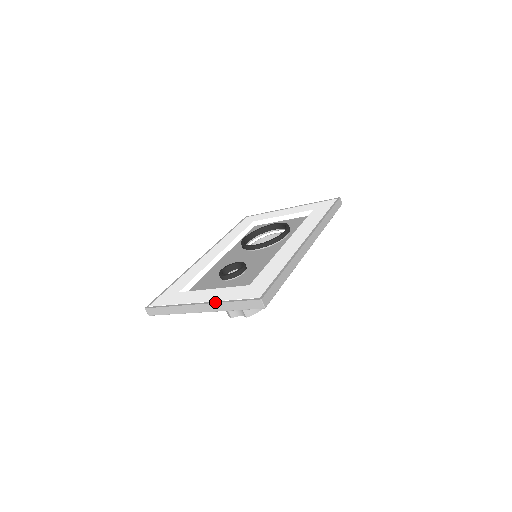
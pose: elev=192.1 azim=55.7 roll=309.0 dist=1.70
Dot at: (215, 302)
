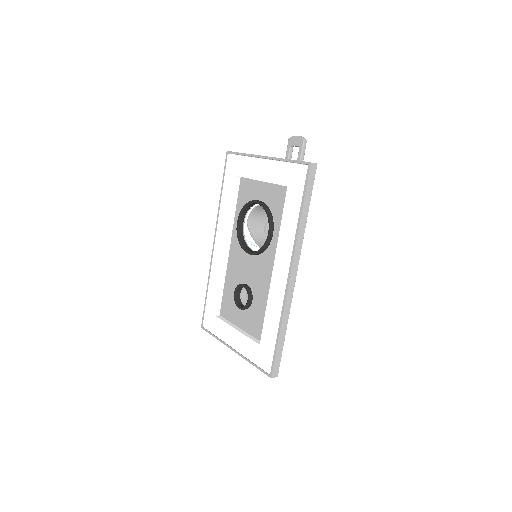
Dot at: (243, 358)
